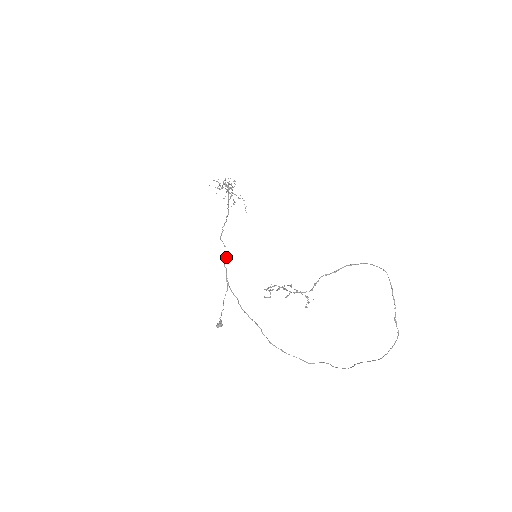
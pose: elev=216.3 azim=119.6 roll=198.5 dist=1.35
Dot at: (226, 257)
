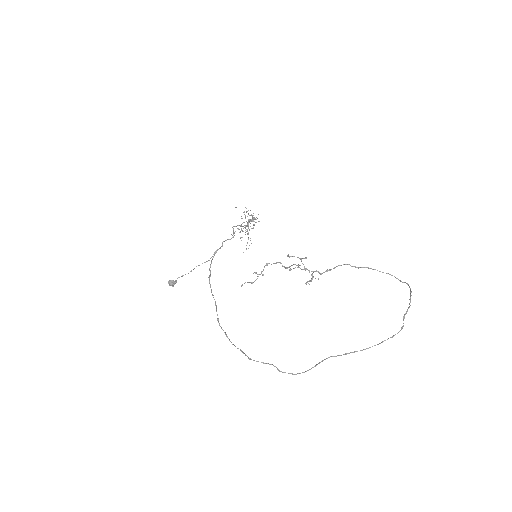
Dot at: occluded
